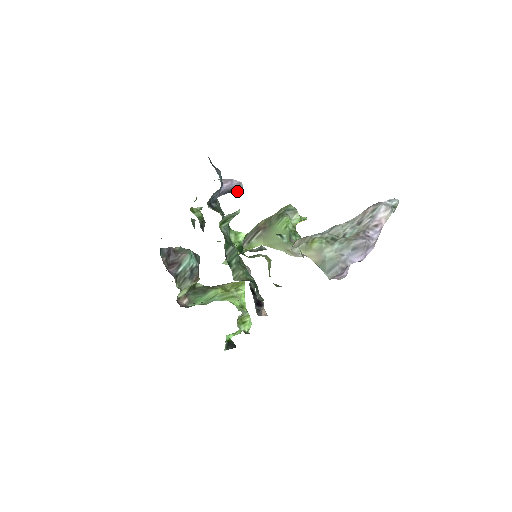
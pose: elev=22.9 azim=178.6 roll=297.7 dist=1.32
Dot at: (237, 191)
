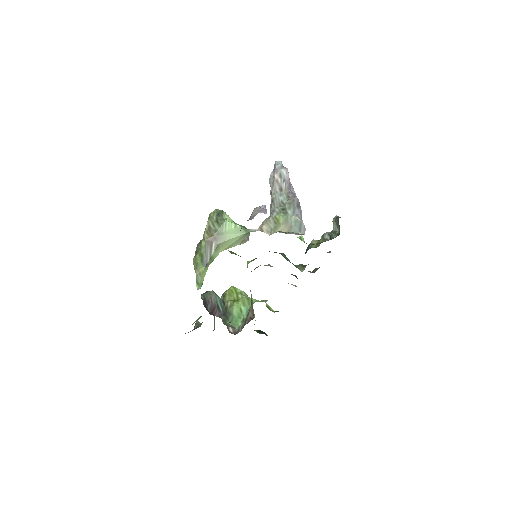
Dot at: occluded
